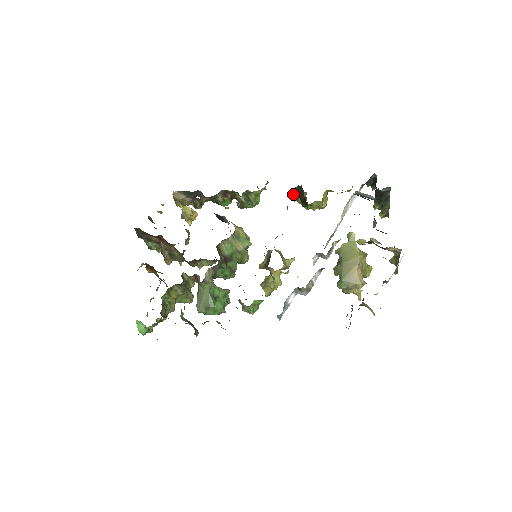
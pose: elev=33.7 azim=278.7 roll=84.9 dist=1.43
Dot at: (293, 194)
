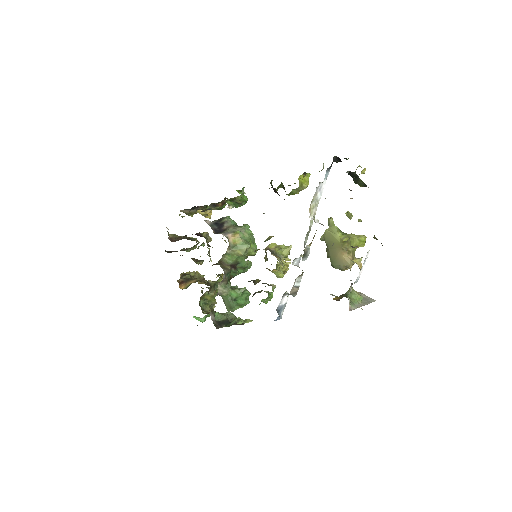
Dot at: (272, 186)
